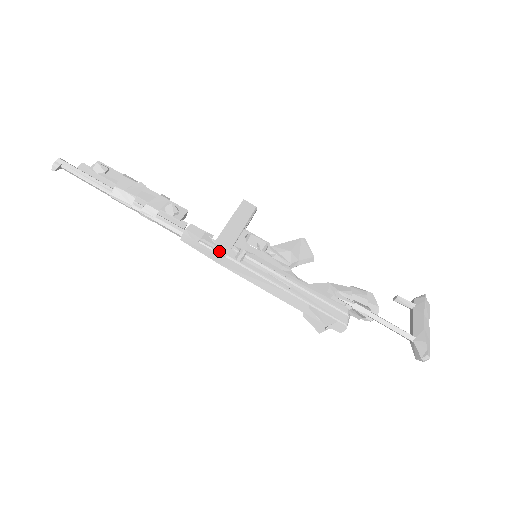
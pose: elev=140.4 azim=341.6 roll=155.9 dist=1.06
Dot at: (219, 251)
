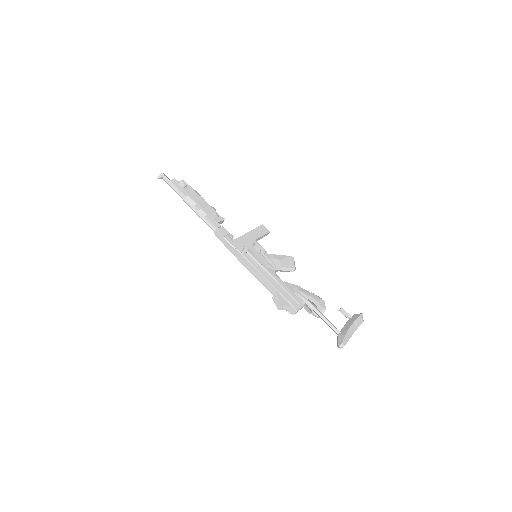
Dot at: (234, 245)
